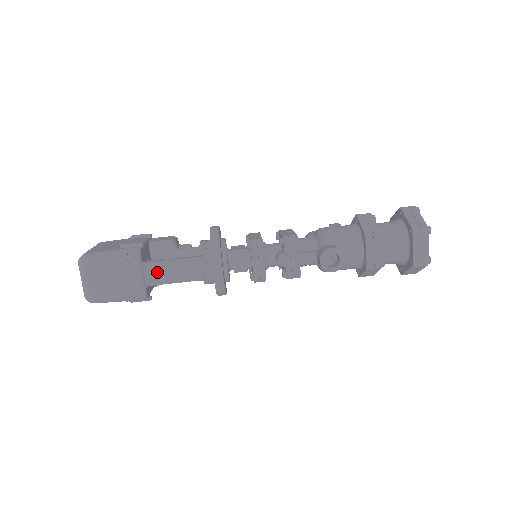
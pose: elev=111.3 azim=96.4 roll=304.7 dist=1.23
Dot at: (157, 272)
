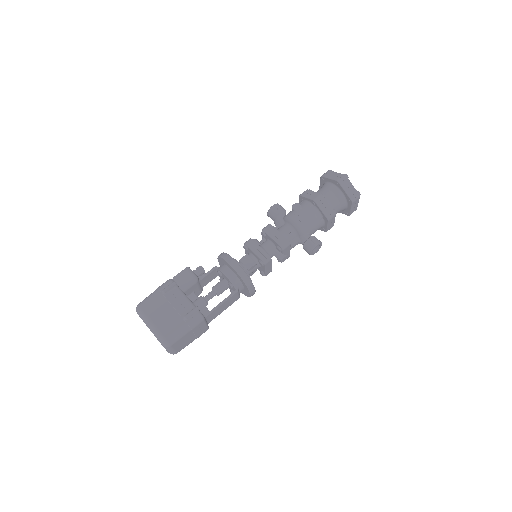
Dot at: (214, 315)
